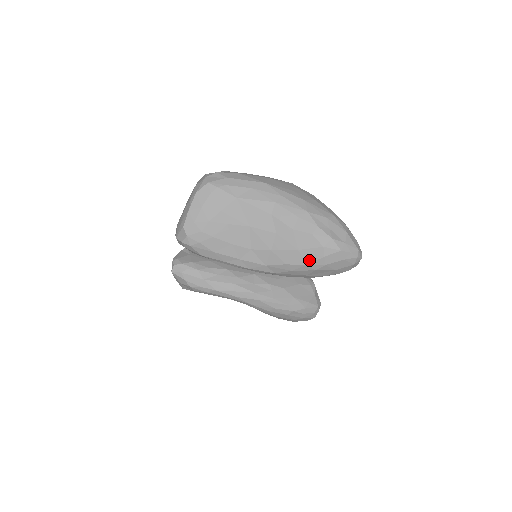
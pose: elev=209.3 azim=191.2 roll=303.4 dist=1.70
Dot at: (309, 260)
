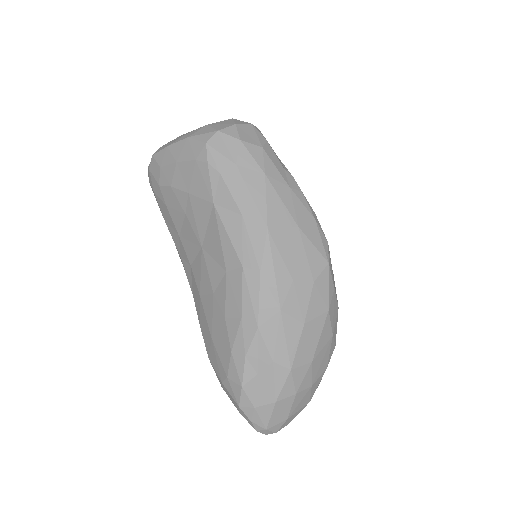
Dot at: (212, 360)
